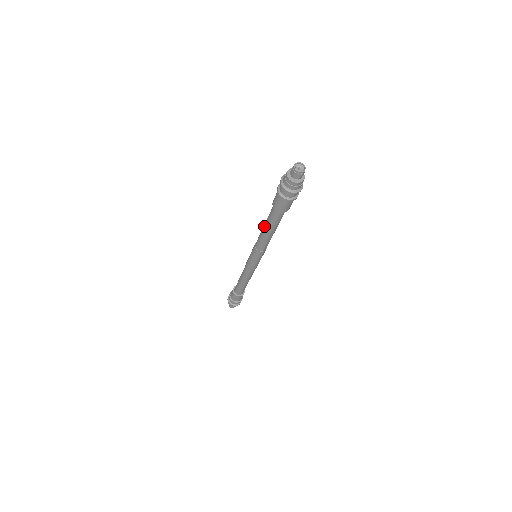
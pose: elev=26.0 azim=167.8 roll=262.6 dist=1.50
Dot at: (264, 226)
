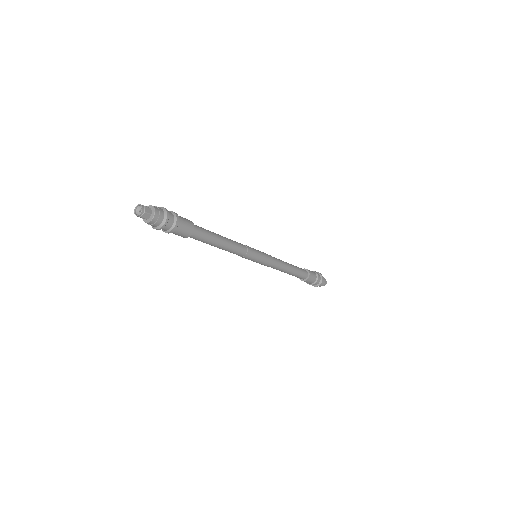
Dot at: occluded
